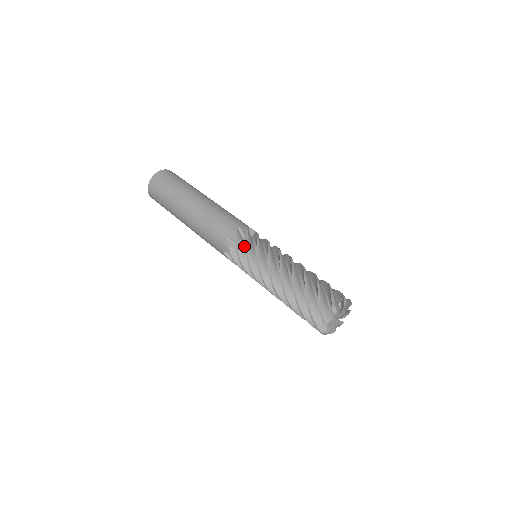
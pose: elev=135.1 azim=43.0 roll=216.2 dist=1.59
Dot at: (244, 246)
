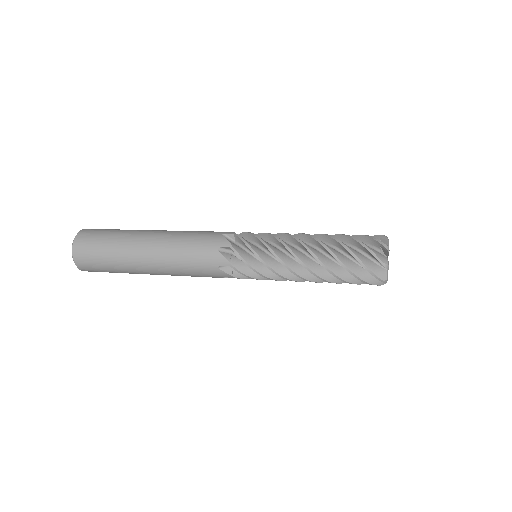
Dot at: occluded
